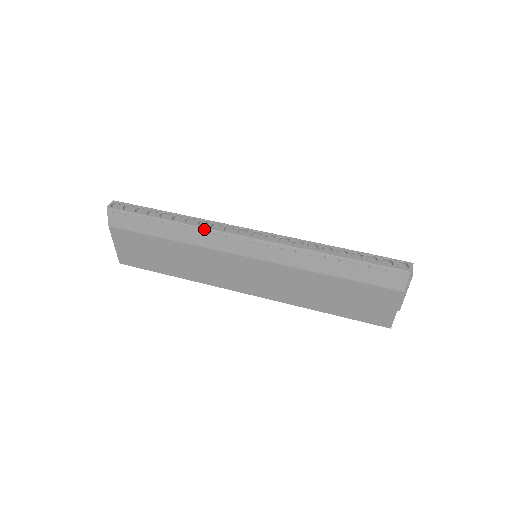
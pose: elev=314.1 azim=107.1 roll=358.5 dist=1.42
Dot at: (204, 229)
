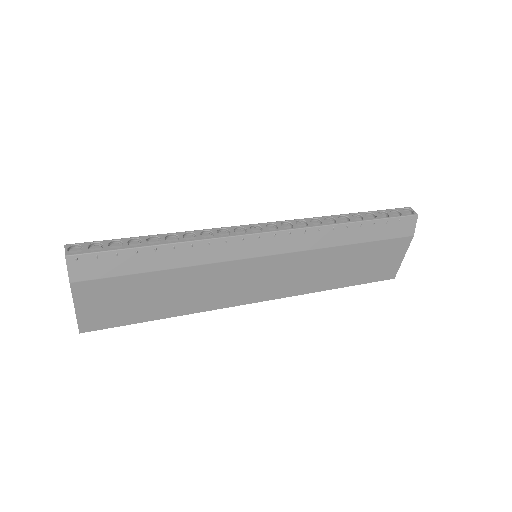
Dot at: (214, 240)
